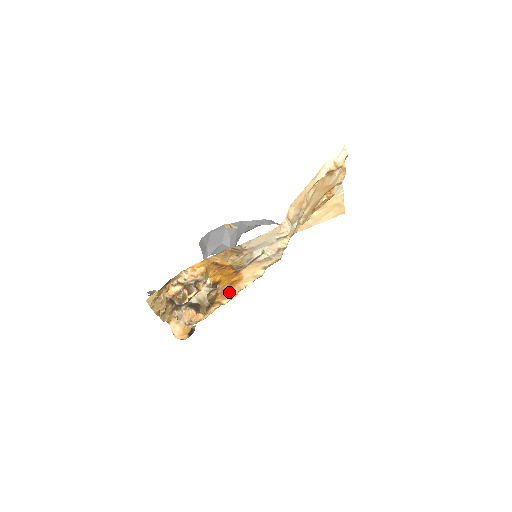
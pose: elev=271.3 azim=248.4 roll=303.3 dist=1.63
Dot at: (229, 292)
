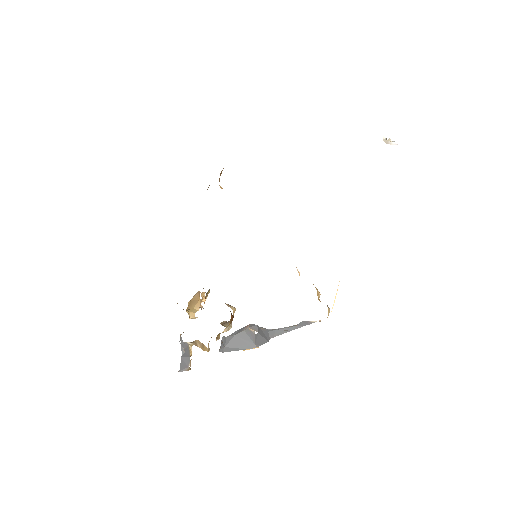
Dot at: occluded
